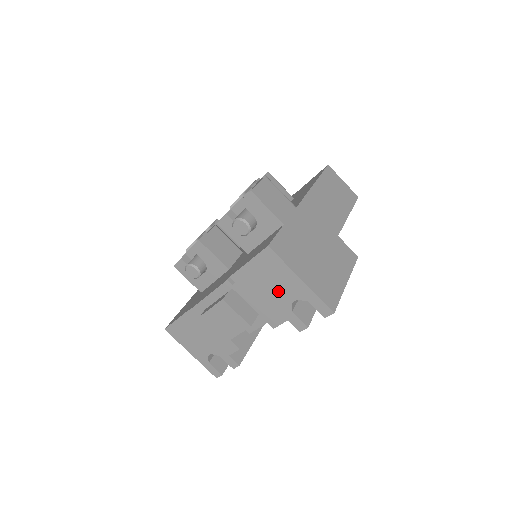
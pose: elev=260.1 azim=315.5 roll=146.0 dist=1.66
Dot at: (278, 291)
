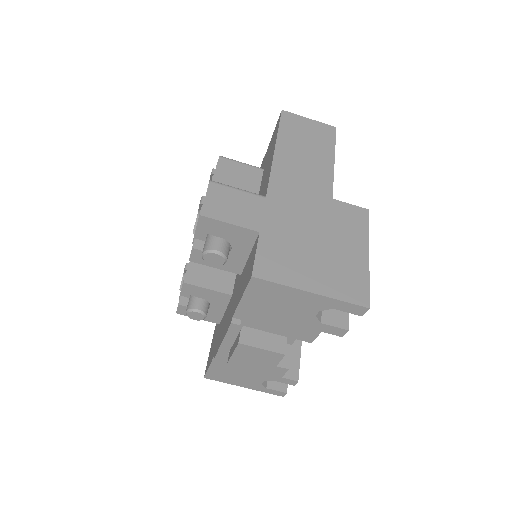
Dot at: (293, 311)
